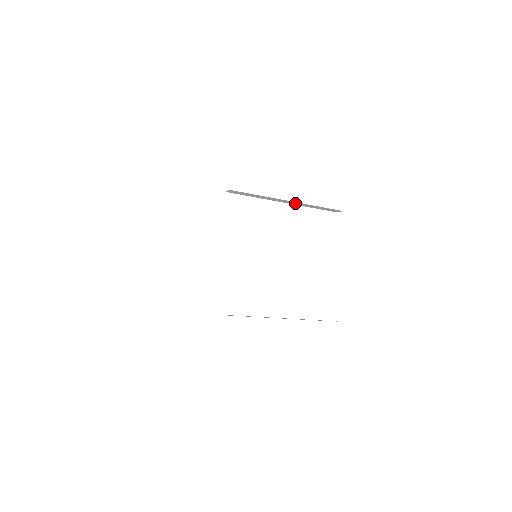
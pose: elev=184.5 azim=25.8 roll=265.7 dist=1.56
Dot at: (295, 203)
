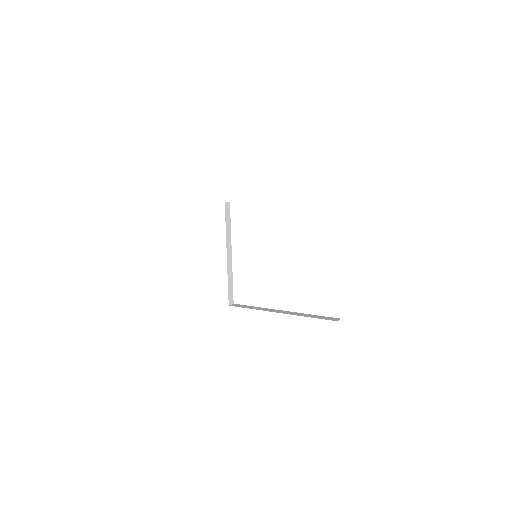
Dot at: occluded
